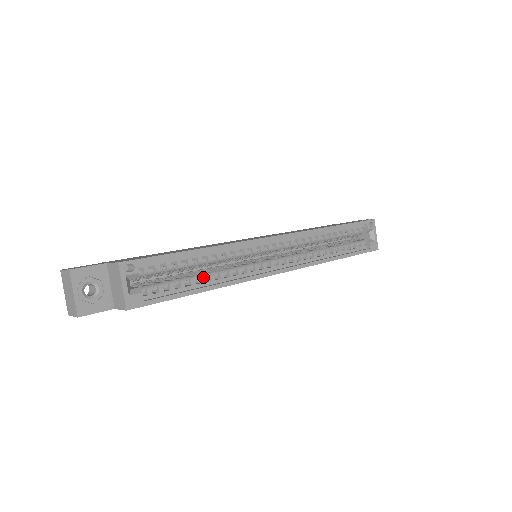
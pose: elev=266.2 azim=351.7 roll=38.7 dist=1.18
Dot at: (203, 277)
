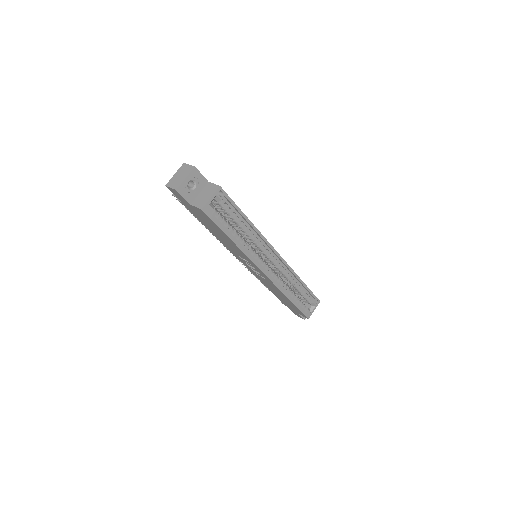
Dot at: (237, 234)
